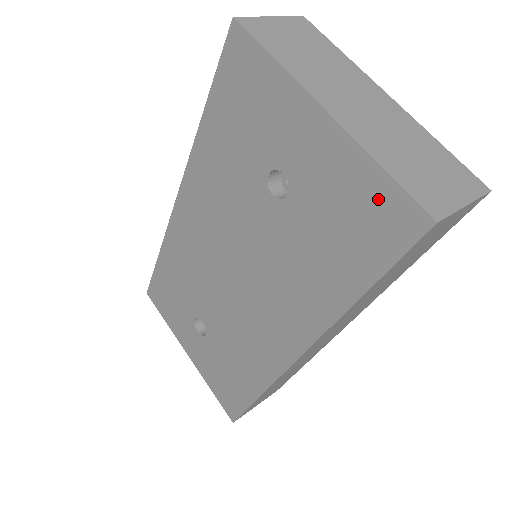
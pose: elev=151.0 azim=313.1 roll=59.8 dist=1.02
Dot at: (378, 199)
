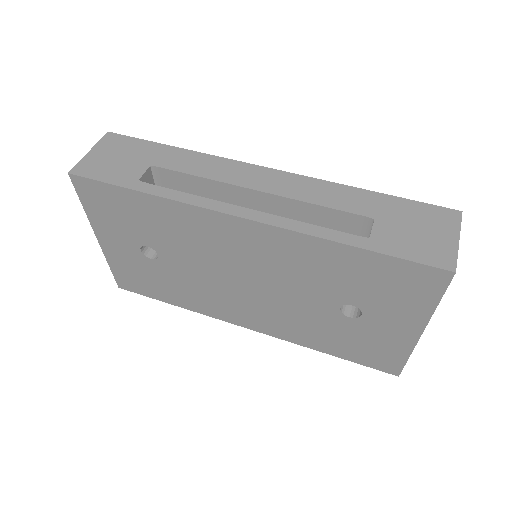
Dot at: (391, 358)
